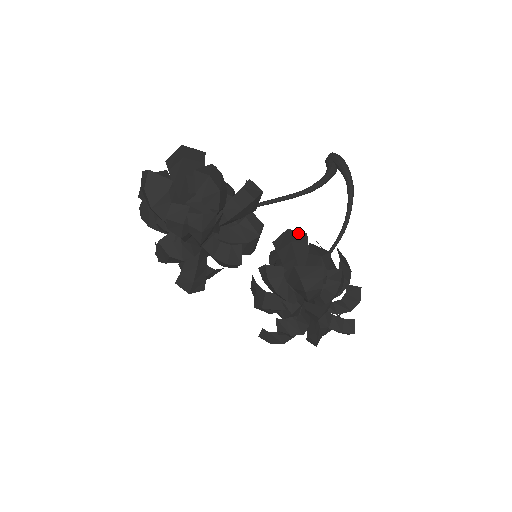
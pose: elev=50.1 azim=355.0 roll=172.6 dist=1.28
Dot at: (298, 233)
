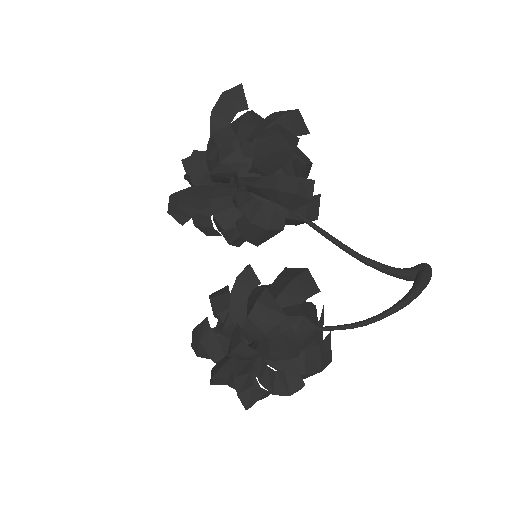
Dot at: (312, 281)
